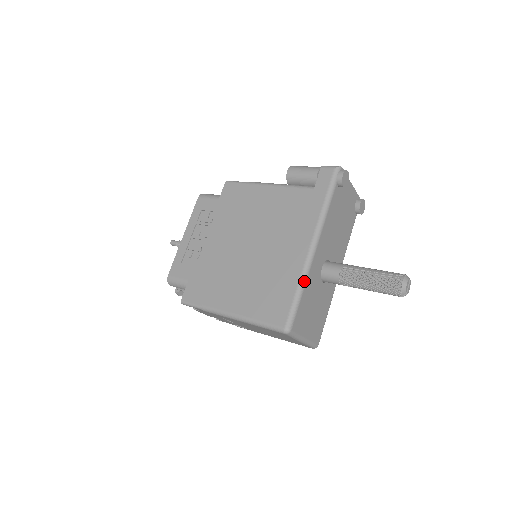
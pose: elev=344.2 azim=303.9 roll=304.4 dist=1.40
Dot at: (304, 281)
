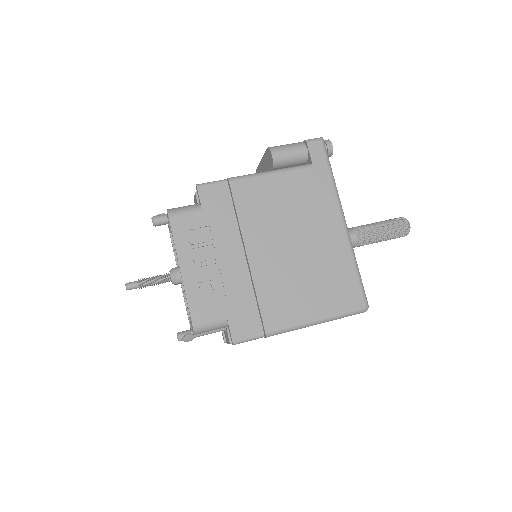
Dot at: (355, 257)
